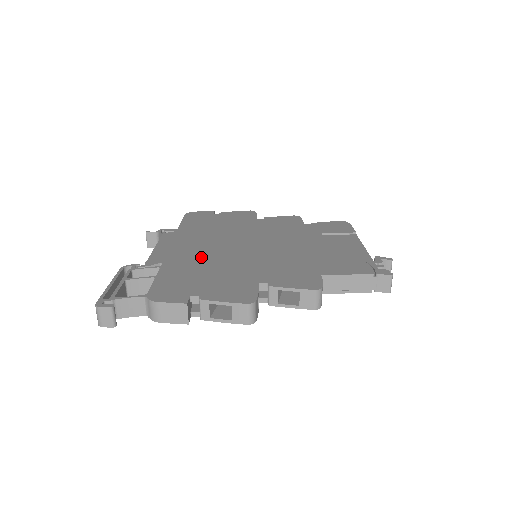
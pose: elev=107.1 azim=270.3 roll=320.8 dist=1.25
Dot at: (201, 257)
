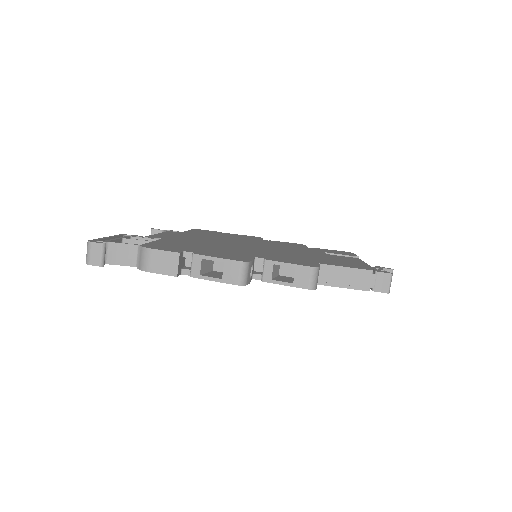
Dot at: (201, 242)
